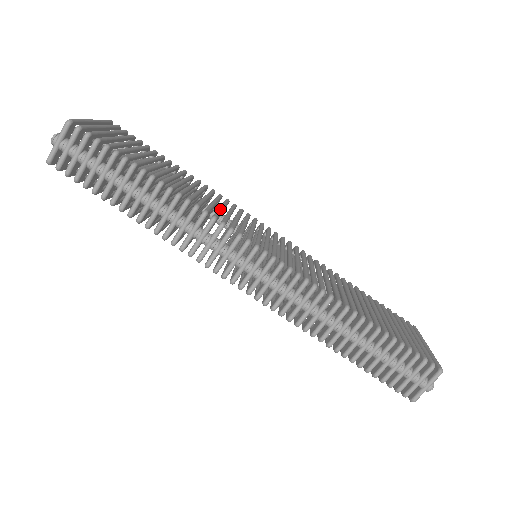
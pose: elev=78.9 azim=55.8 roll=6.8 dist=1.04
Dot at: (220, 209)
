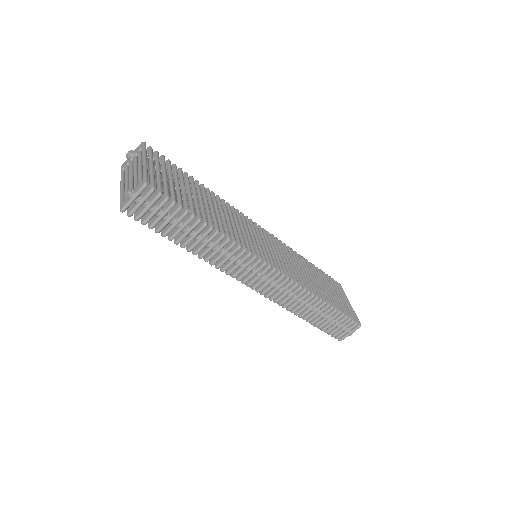
Dot at: (241, 232)
